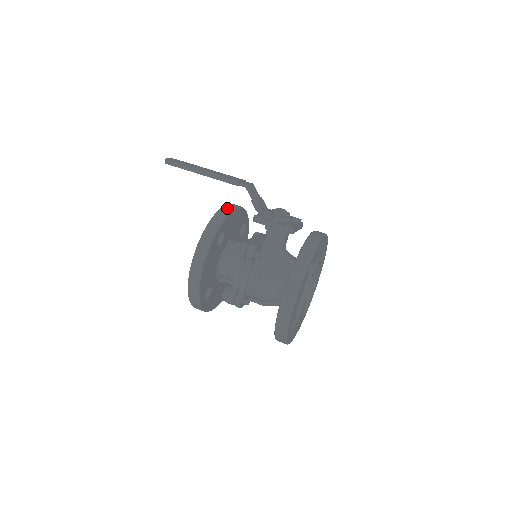
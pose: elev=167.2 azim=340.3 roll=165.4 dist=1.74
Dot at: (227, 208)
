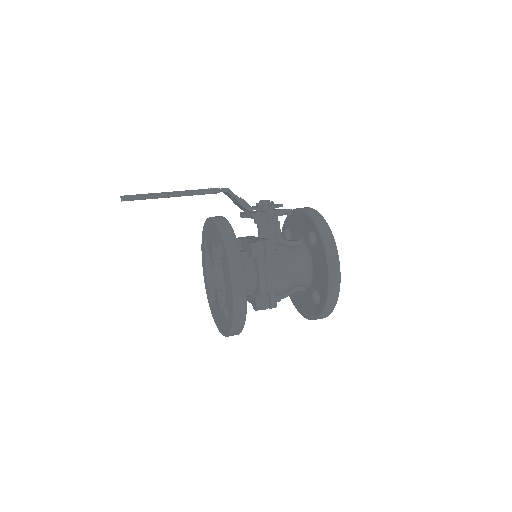
Dot at: (219, 218)
